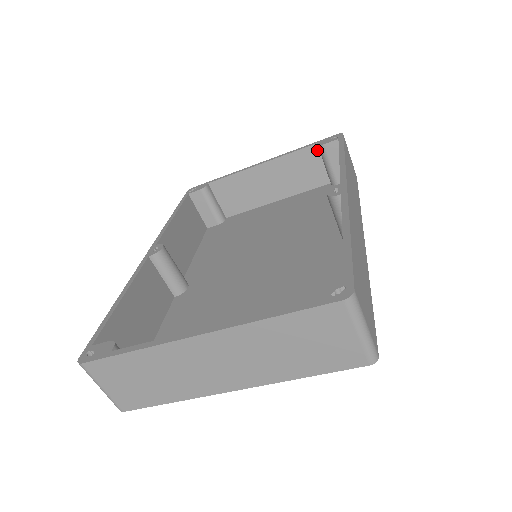
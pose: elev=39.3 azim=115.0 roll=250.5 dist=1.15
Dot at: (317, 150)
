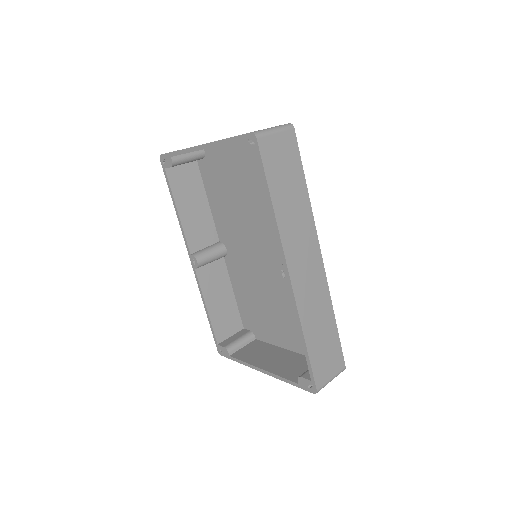
Dot at: occluded
